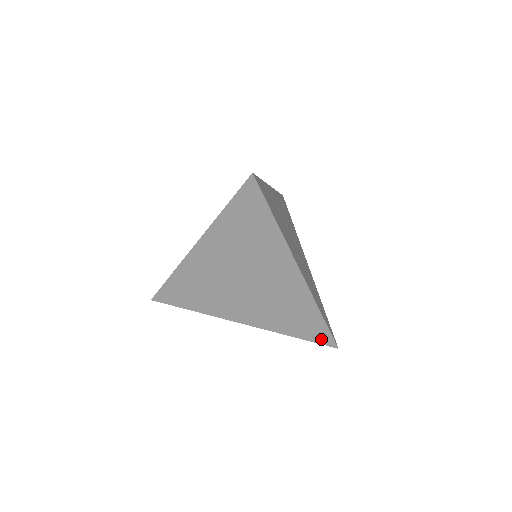
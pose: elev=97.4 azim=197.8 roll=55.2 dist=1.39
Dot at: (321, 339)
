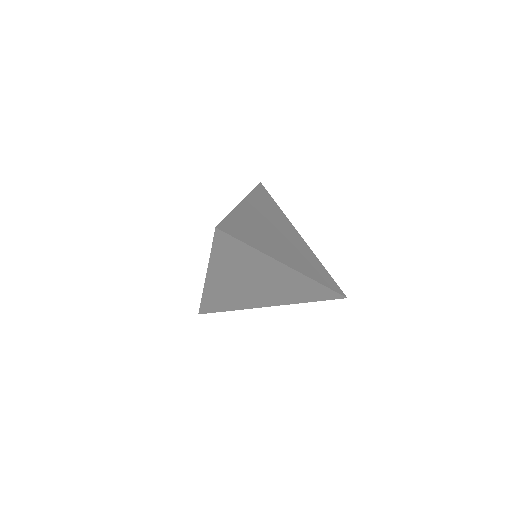
Dot at: (335, 288)
